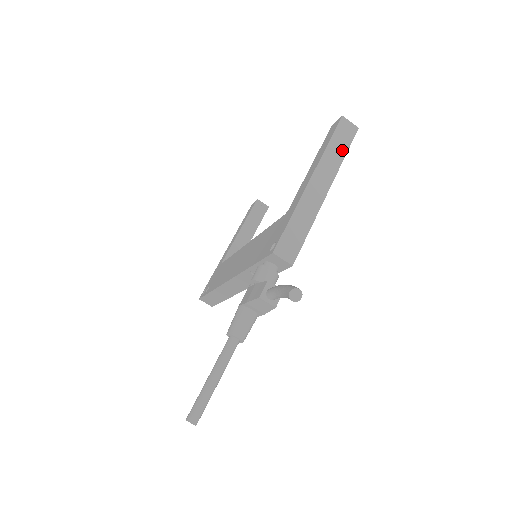
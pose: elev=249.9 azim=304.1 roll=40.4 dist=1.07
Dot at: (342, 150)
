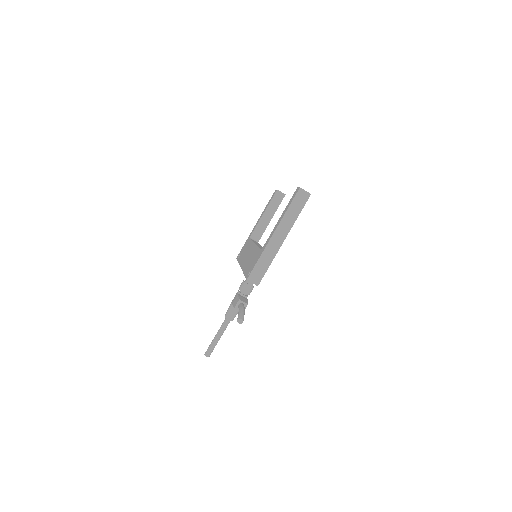
Dot at: (297, 212)
